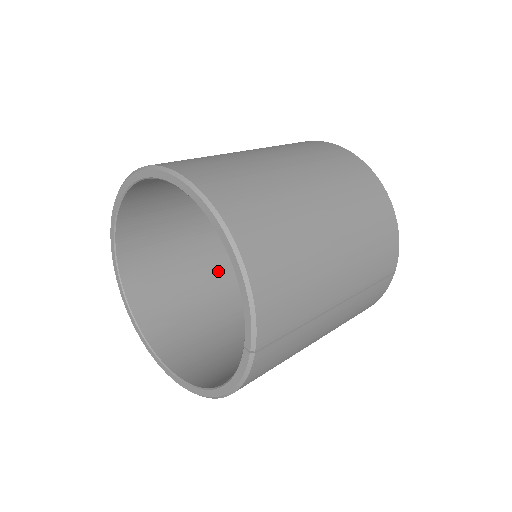
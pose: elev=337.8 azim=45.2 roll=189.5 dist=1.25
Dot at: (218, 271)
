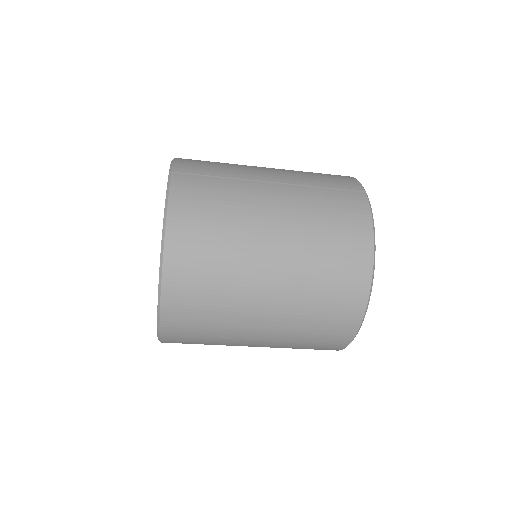
Dot at: occluded
